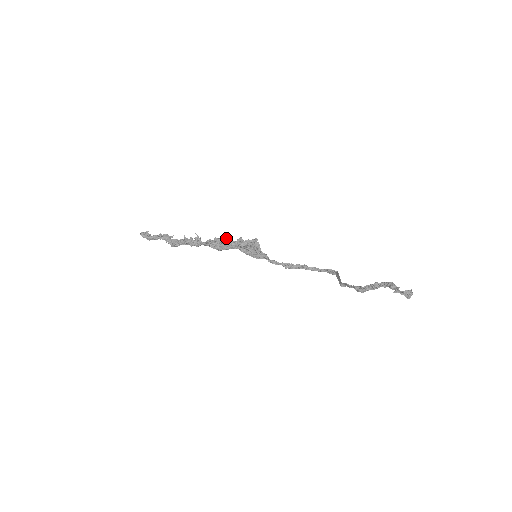
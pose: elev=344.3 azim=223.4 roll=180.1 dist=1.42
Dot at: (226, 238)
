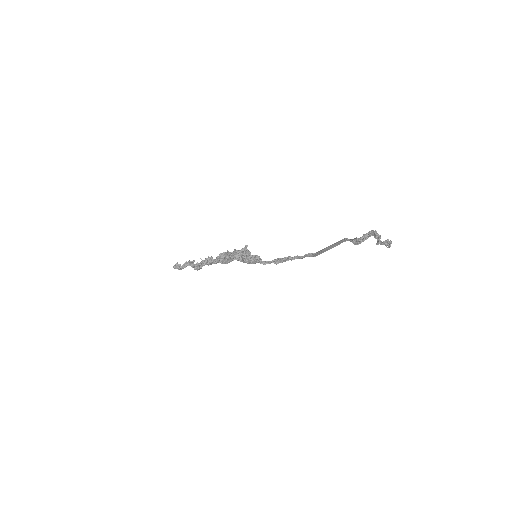
Dot at: (226, 252)
